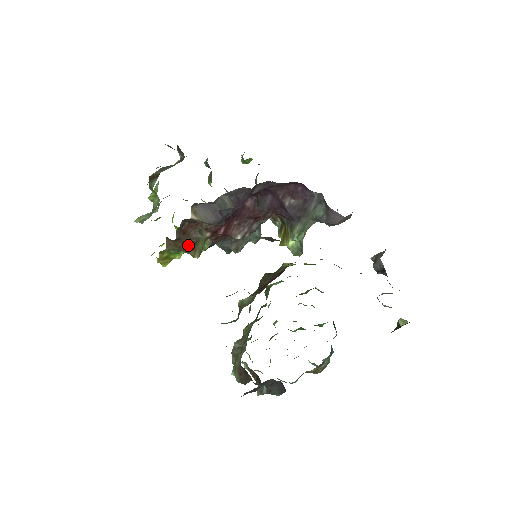
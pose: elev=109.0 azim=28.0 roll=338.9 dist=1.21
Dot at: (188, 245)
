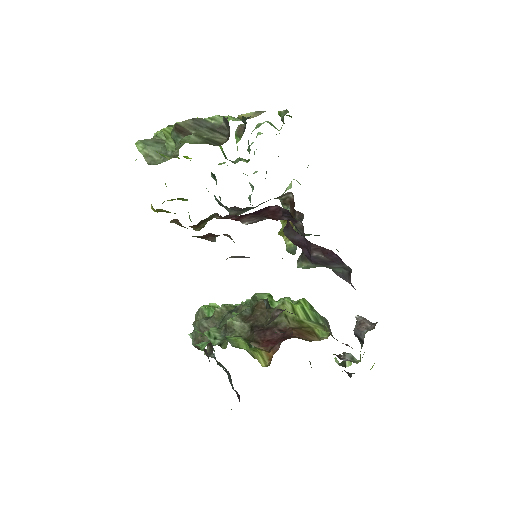
Dot at: (195, 225)
